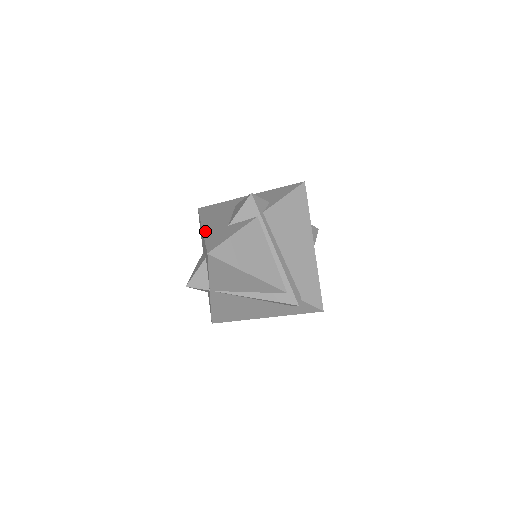
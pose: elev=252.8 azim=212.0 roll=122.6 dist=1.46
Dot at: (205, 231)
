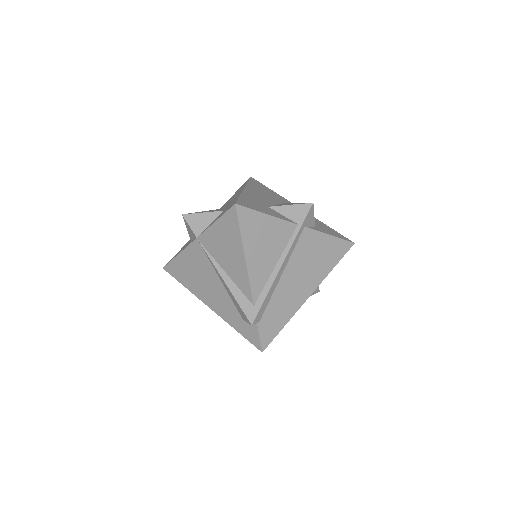
Dot at: (245, 191)
